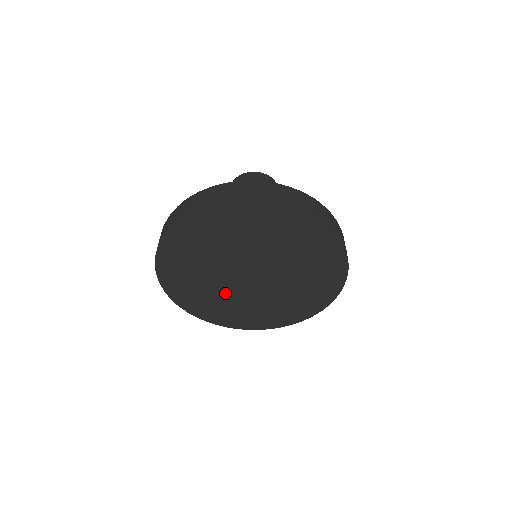
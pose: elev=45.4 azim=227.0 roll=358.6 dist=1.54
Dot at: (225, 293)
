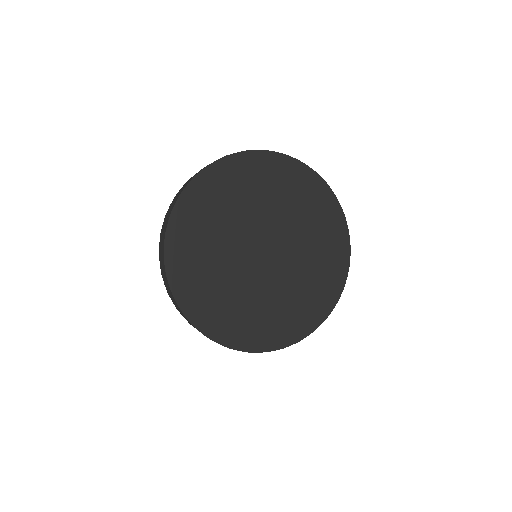
Dot at: (229, 274)
